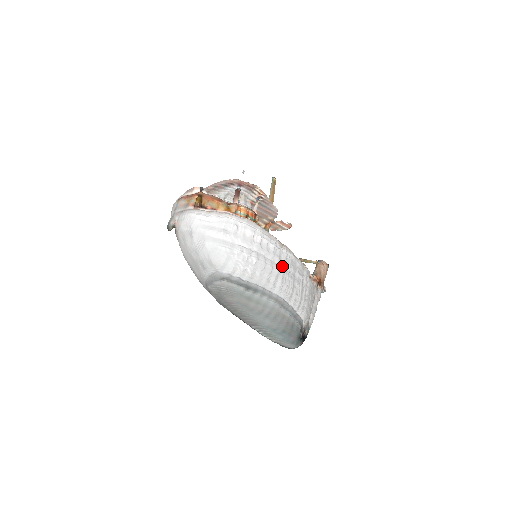
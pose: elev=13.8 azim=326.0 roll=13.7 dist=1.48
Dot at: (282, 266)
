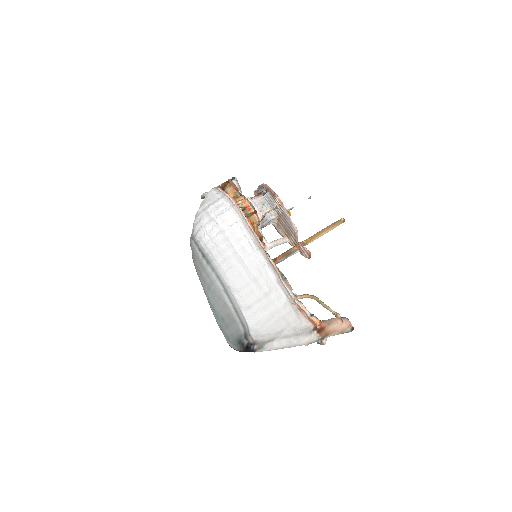
Dot at: (244, 260)
